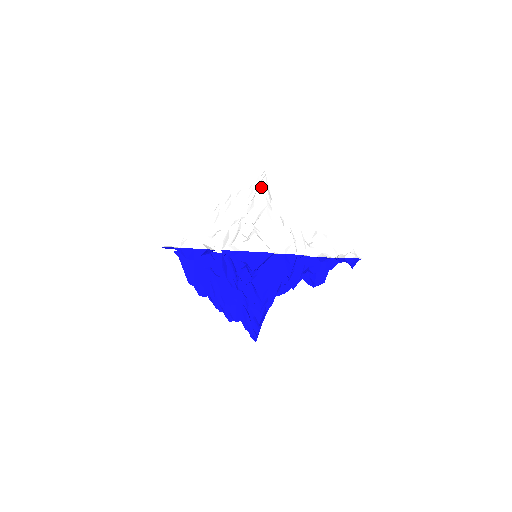
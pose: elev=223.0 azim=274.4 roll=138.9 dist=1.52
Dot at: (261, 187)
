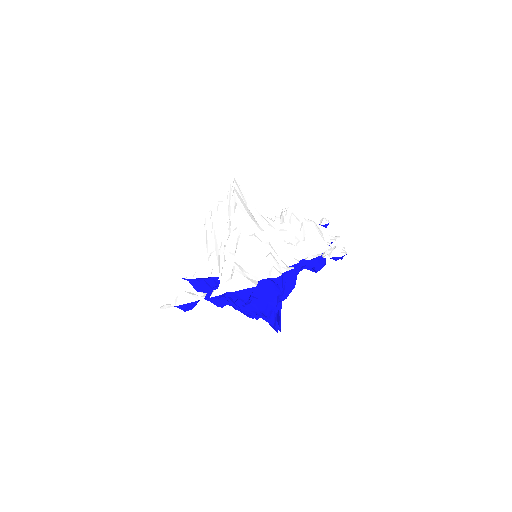
Dot at: (233, 204)
